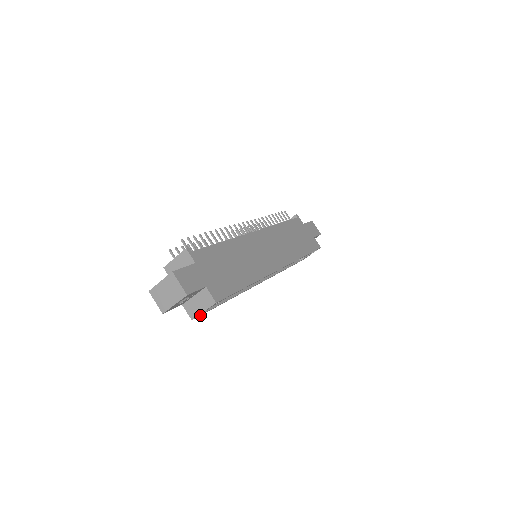
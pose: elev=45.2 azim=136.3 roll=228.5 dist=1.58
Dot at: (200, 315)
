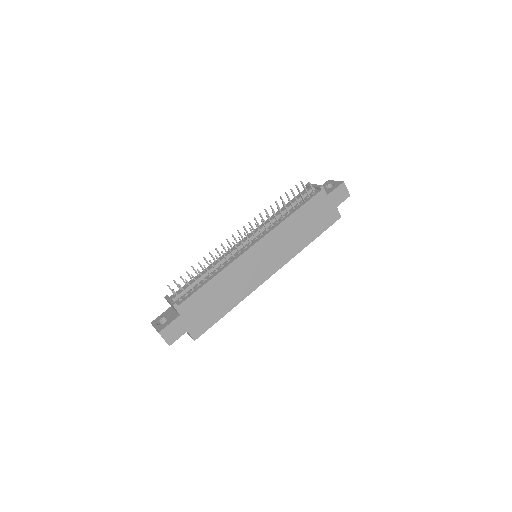
Dot at: occluded
